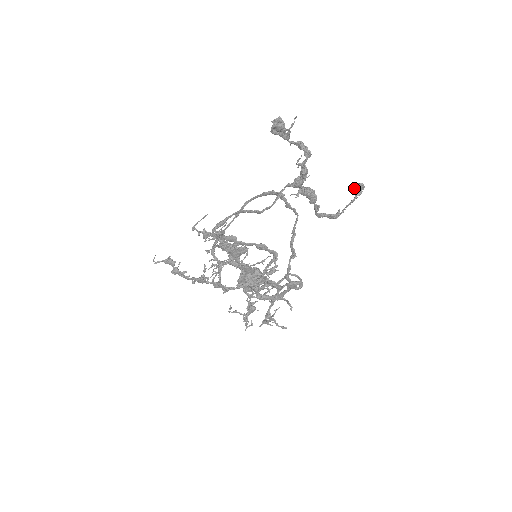
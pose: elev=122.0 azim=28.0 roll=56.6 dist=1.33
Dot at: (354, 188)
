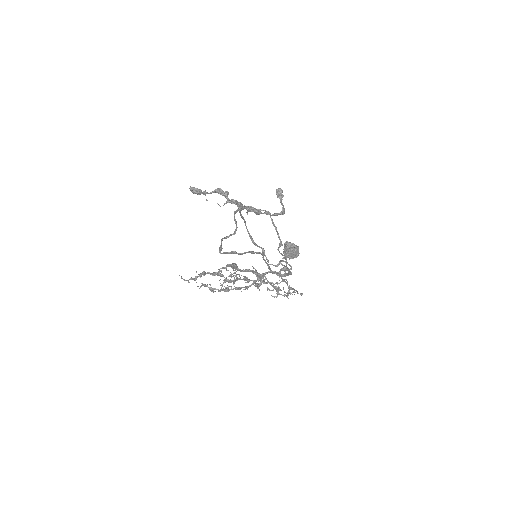
Dot at: (277, 193)
